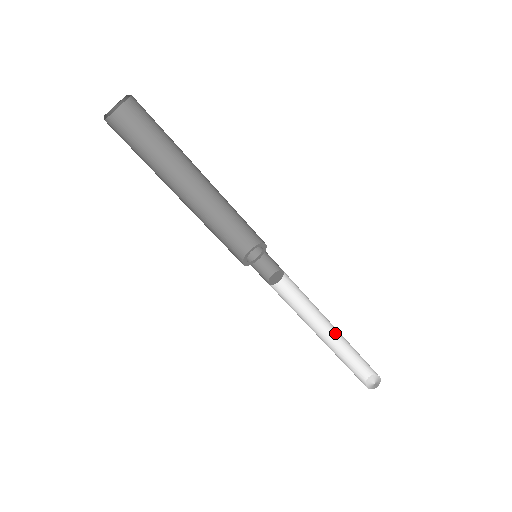
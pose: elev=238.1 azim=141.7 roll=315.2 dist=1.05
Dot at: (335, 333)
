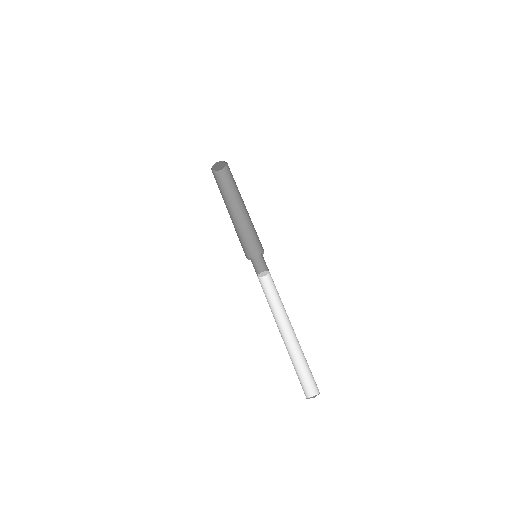
Dot at: (290, 340)
